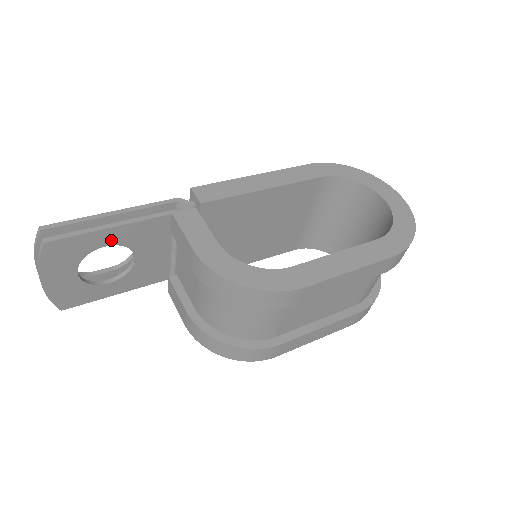
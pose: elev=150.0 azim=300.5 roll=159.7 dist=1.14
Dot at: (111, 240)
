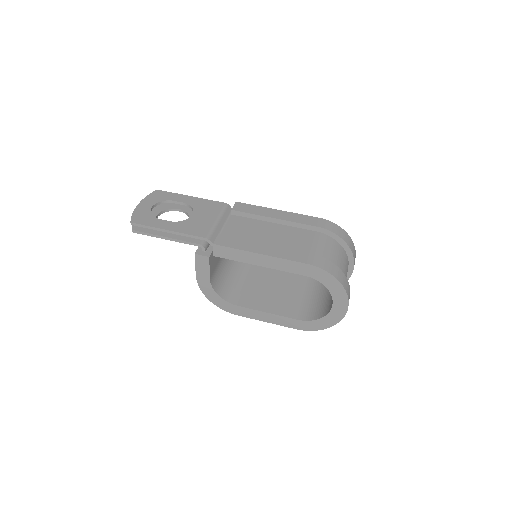
Dot at: occluded
